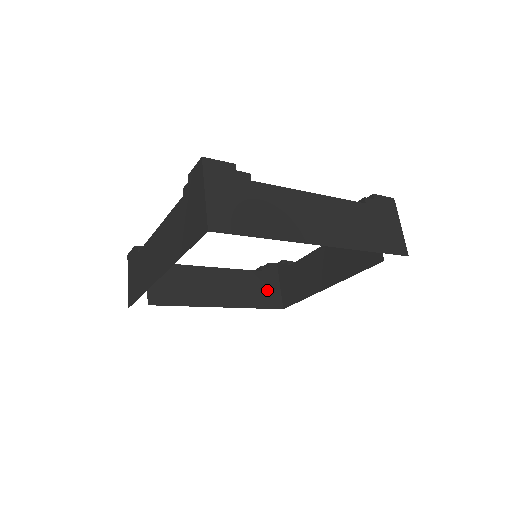
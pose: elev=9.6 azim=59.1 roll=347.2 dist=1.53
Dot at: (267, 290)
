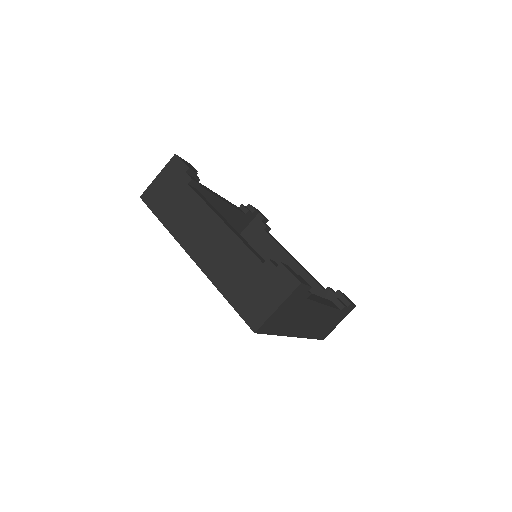
Dot at: (235, 228)
